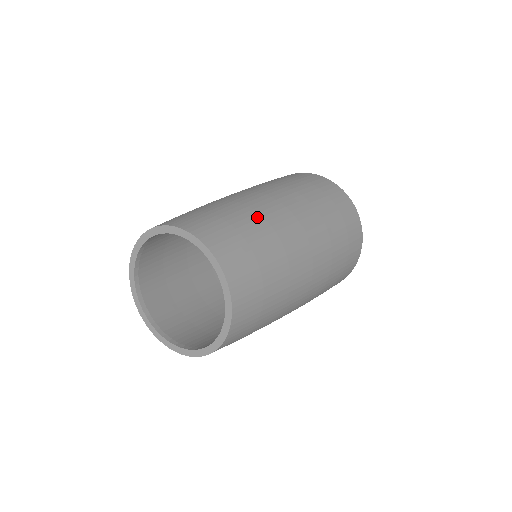
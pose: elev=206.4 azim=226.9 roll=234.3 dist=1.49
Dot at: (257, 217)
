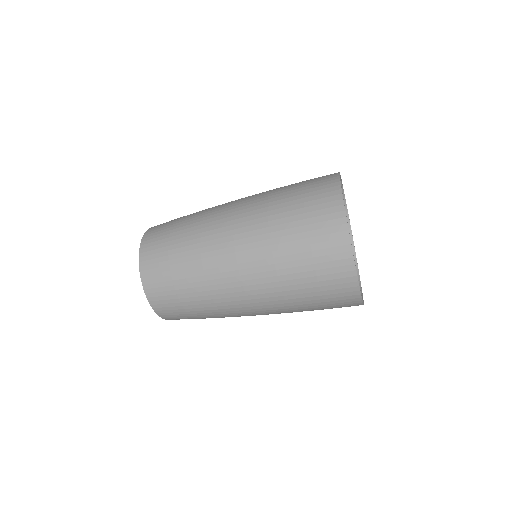
Dot at: (196, 258)
